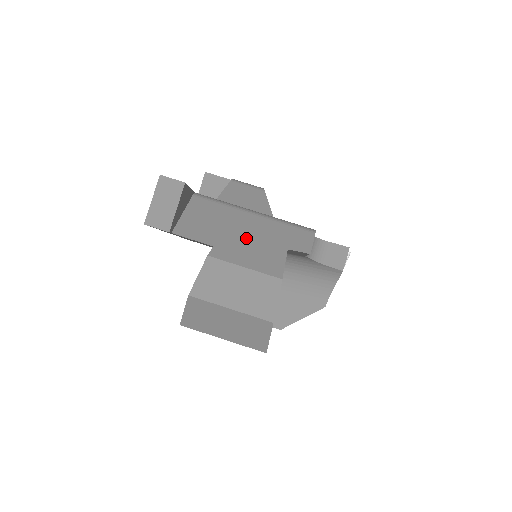
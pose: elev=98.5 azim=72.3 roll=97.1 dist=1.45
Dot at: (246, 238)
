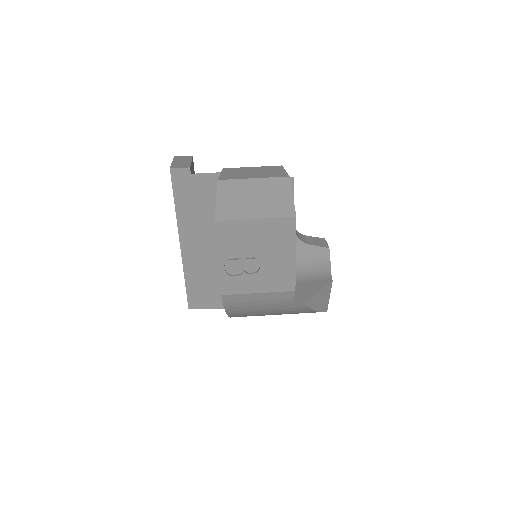
Dot at: occluded
